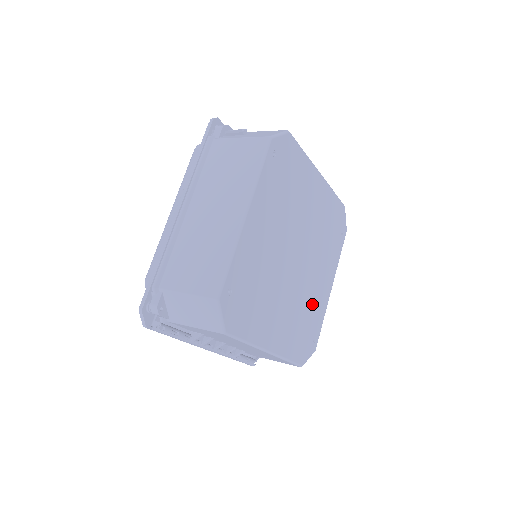
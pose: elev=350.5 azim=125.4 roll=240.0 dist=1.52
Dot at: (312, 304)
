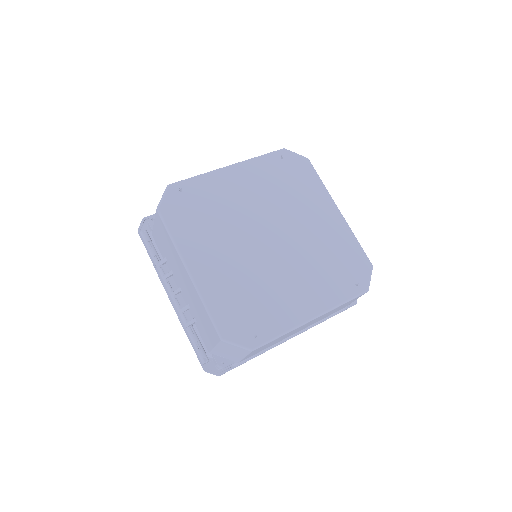
Dot at: (272, 298)
